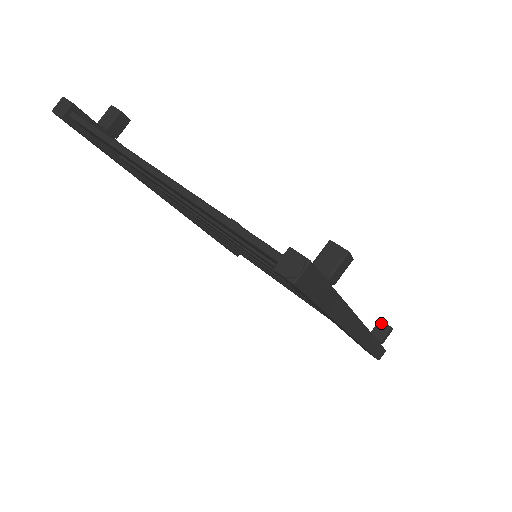
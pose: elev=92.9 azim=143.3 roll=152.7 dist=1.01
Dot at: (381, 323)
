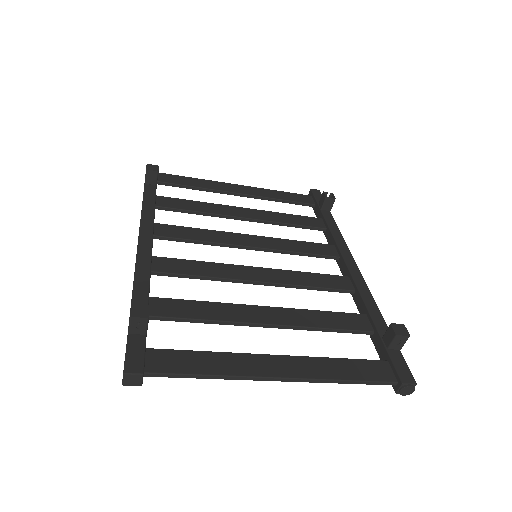
Dot at: (327, 199)
